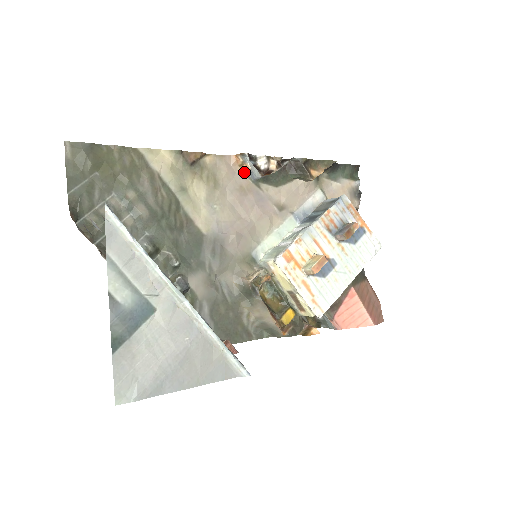
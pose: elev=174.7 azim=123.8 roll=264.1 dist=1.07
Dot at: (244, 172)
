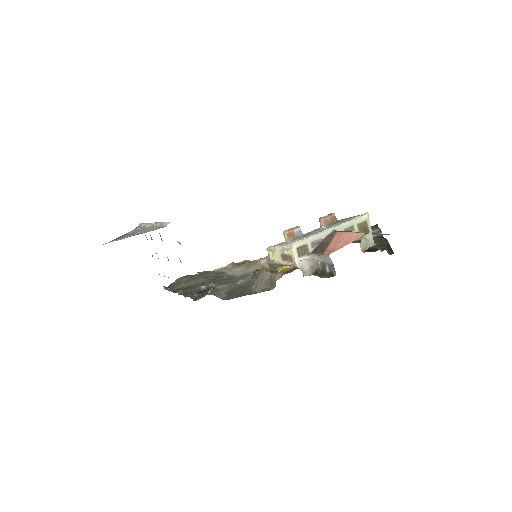
Dot at: occluded
